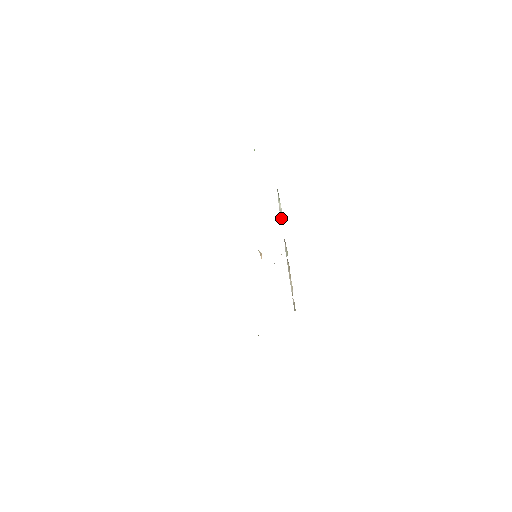
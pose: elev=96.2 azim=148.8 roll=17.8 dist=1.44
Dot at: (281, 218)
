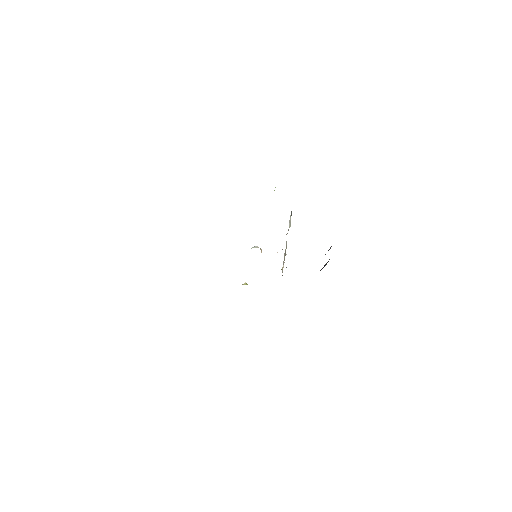
Dot at: (289, 226)
